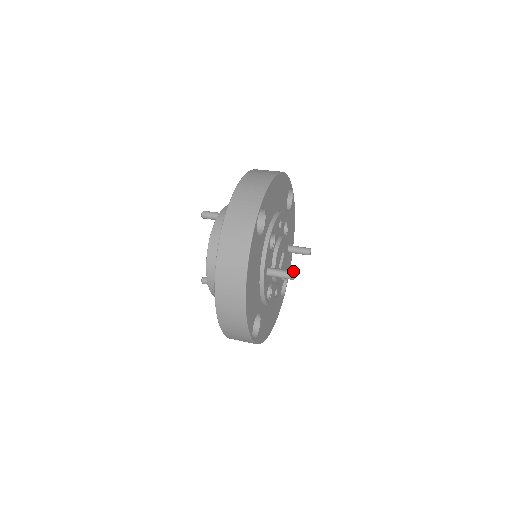
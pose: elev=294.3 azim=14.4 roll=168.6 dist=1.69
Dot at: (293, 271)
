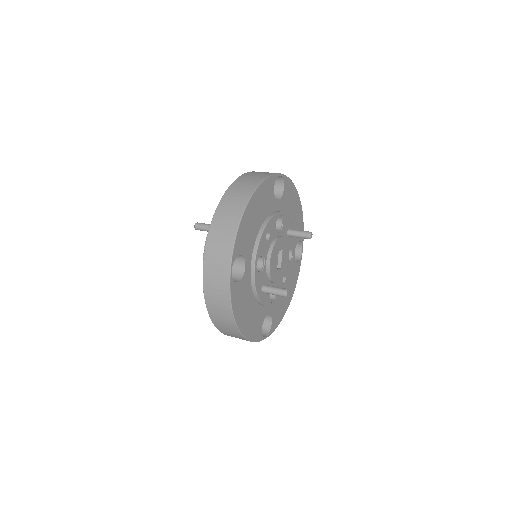
Dot at: (285, 290)
